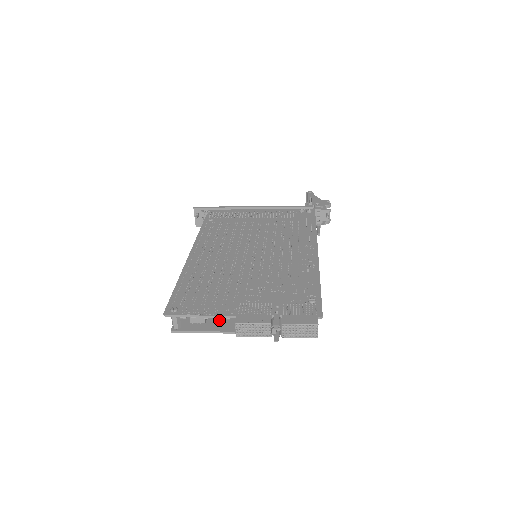
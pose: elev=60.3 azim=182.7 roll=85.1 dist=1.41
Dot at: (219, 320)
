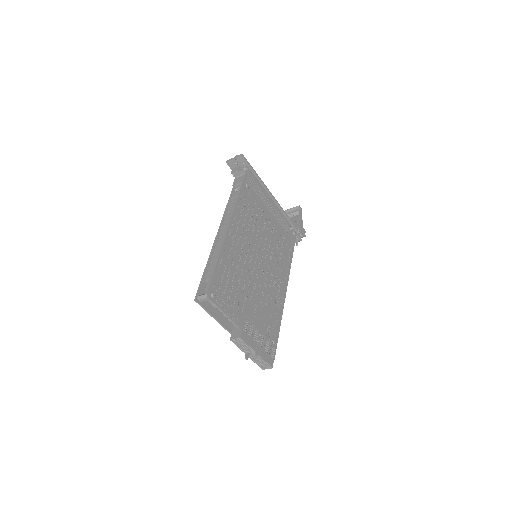
Dot at: occluded
